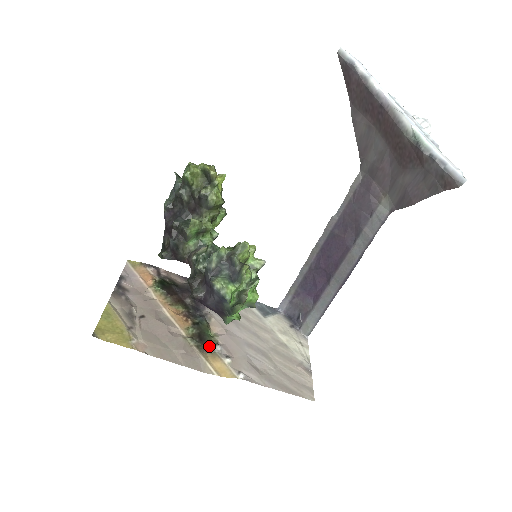
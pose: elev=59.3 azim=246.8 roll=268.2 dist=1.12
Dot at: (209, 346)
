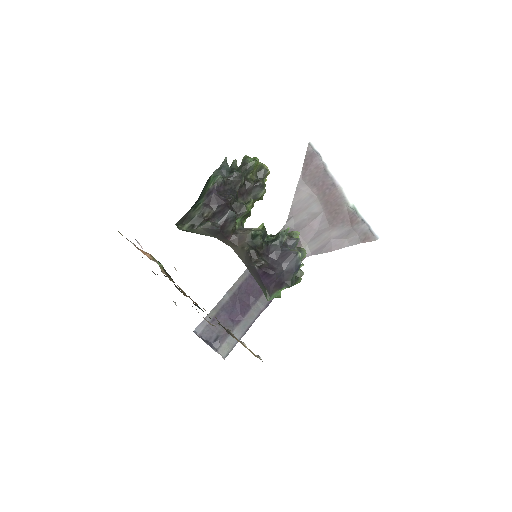
Dot at: (227, 330)
